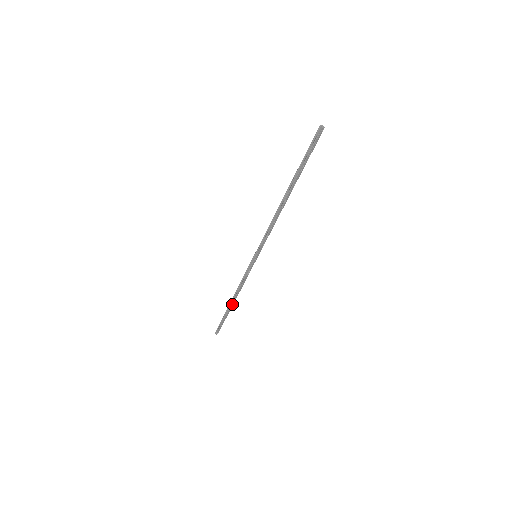
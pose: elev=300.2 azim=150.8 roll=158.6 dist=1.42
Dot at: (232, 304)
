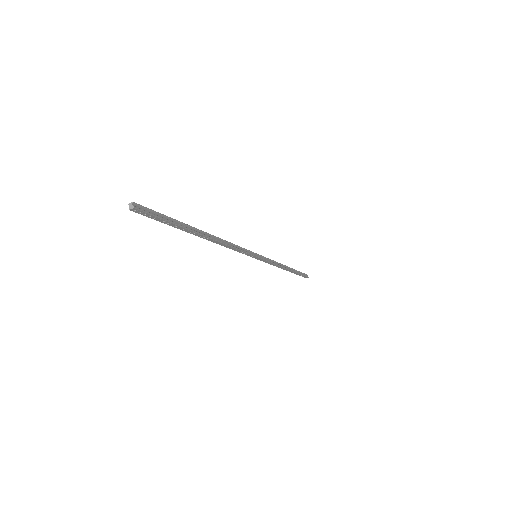
Dot at: (289, 270)
